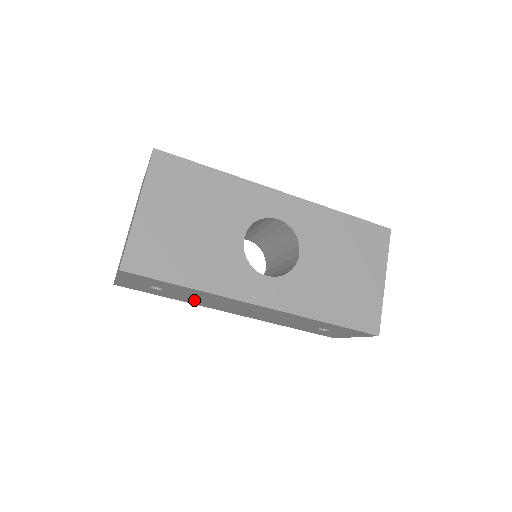
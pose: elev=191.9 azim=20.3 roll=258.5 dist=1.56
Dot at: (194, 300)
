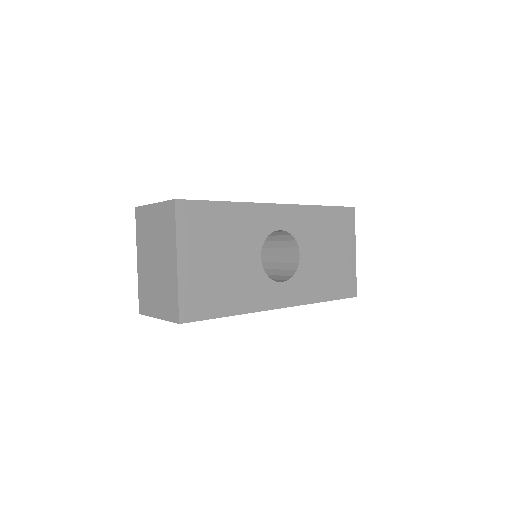
Dot at: occluded
